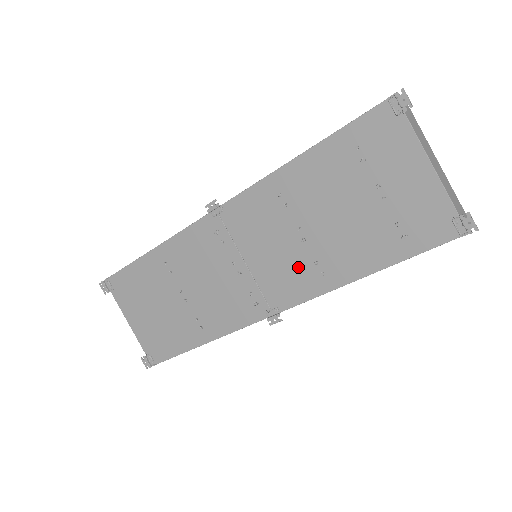
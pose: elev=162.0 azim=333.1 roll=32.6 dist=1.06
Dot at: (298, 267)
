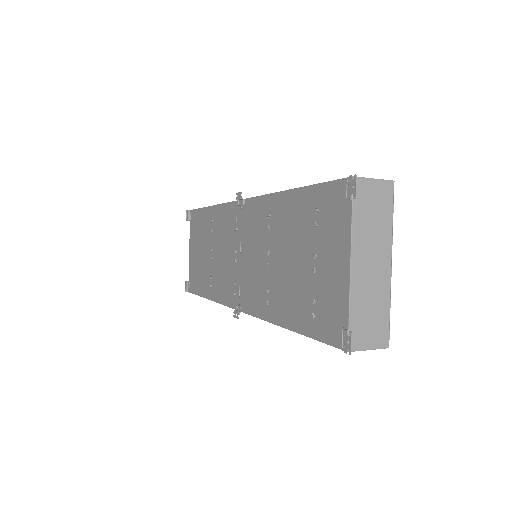
Dot at: (259, 285)
